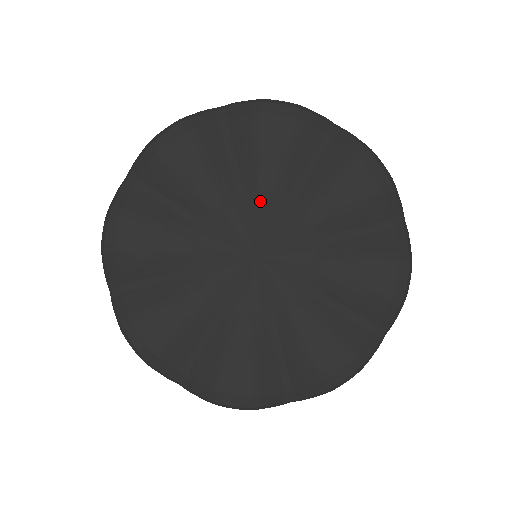
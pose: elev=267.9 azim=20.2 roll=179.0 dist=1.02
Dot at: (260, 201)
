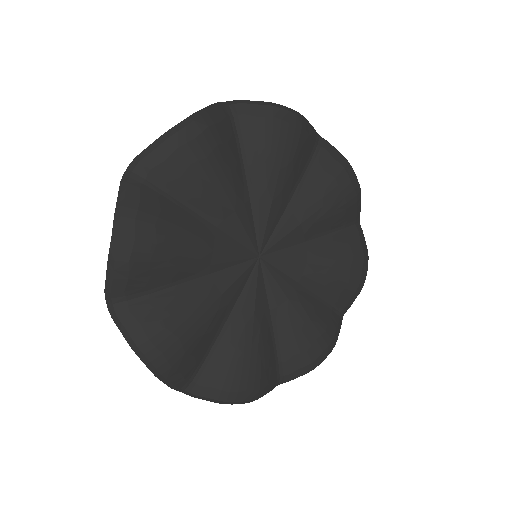
Dot at: (296, 222)
